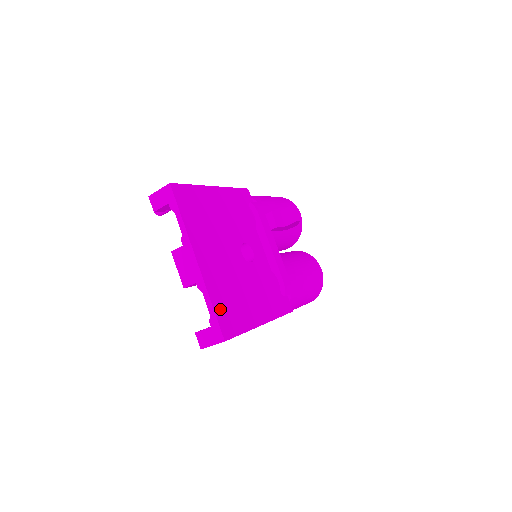
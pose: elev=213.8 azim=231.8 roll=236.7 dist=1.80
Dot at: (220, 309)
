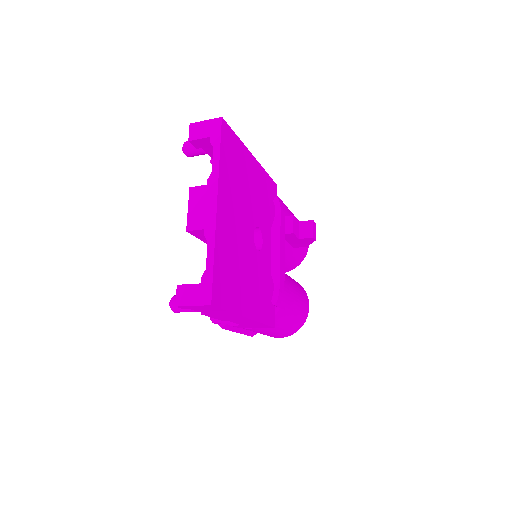
Dot at: (219, 269)
